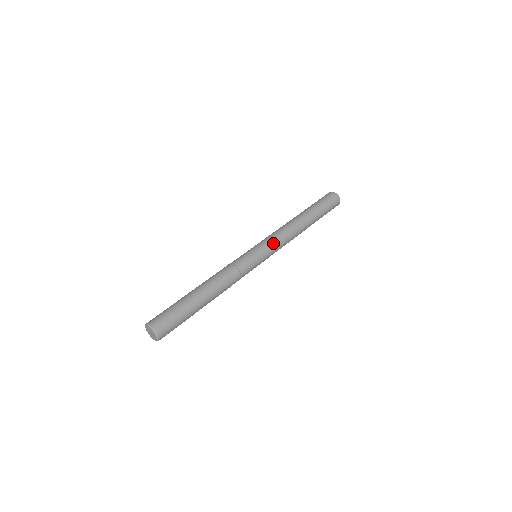
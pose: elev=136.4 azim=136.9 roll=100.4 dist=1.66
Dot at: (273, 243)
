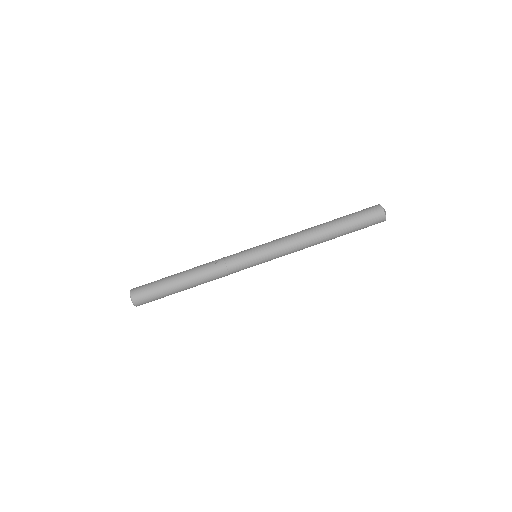
Dot at: occluded
